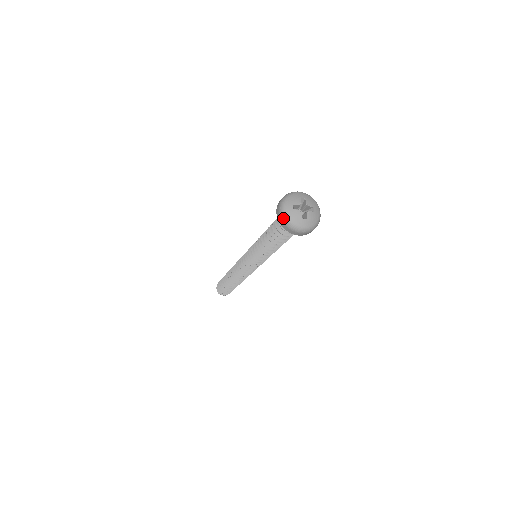
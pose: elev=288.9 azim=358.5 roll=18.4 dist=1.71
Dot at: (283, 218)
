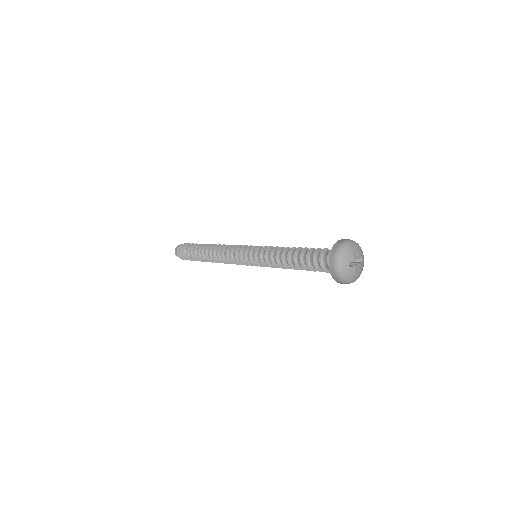
Dot at: (340, 277)
